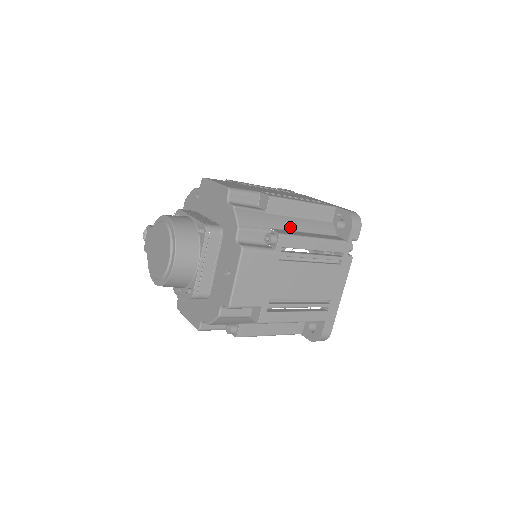
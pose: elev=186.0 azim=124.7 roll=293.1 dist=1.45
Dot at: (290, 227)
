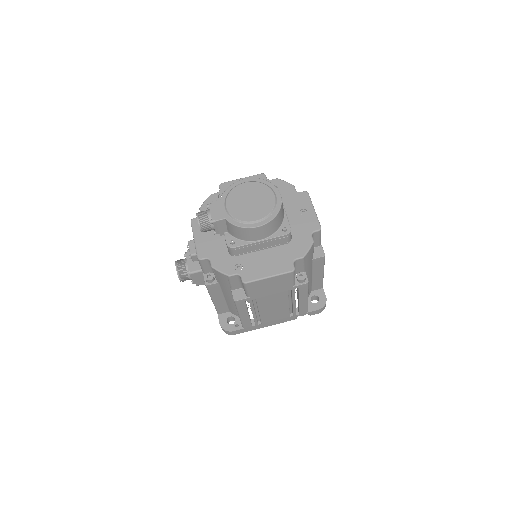
Dot at: occluded
